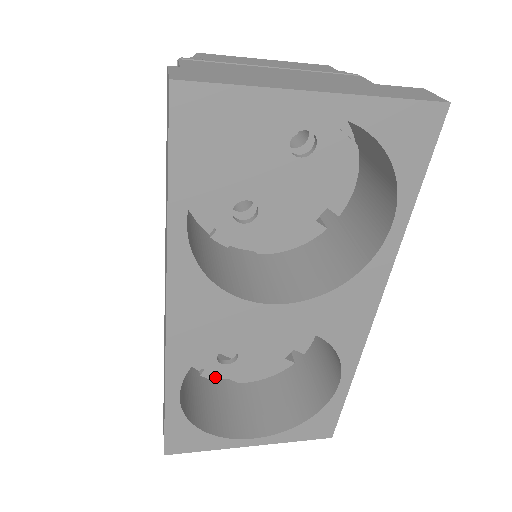
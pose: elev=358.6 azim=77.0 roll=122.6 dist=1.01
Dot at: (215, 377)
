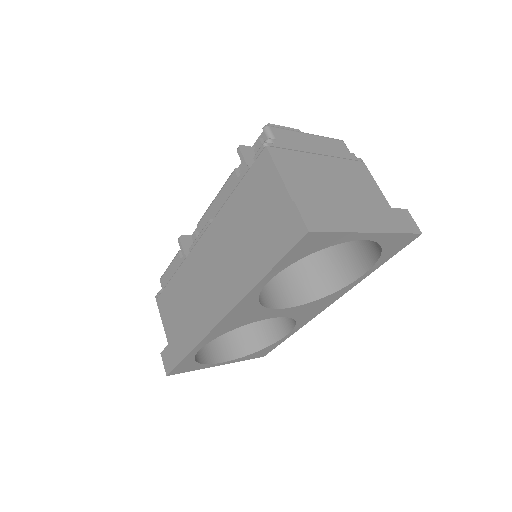
Dot at: occluded
